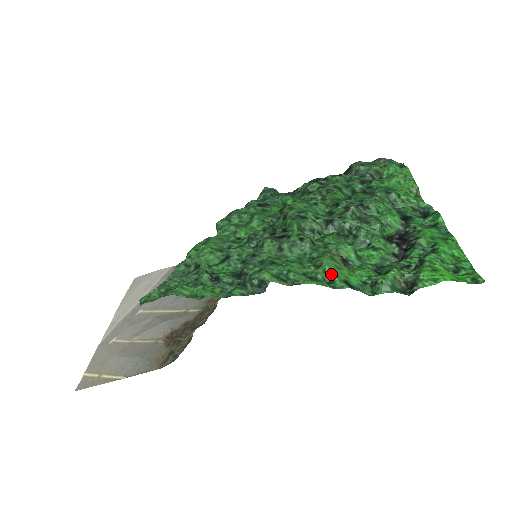
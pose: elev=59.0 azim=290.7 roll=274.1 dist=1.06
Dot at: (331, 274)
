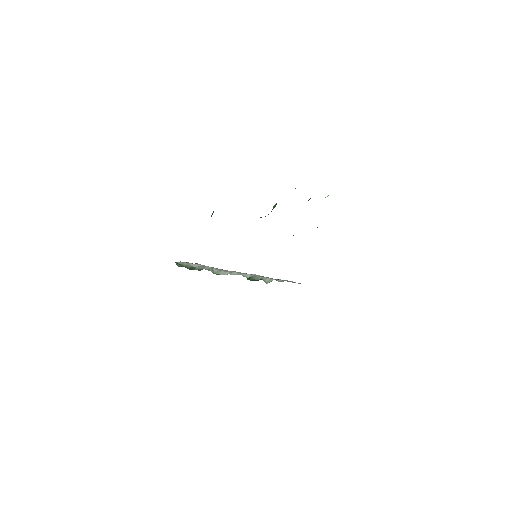
Dot at: occluded
